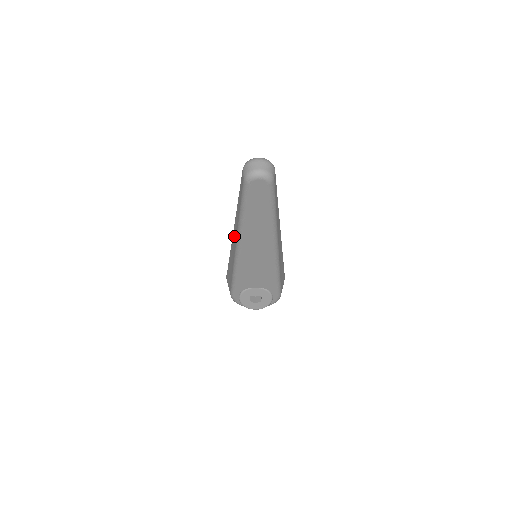
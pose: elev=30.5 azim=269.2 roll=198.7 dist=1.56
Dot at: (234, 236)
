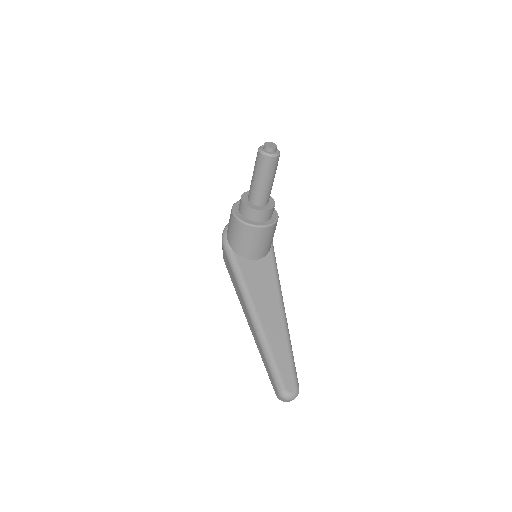
Dot at: (249, 322)
